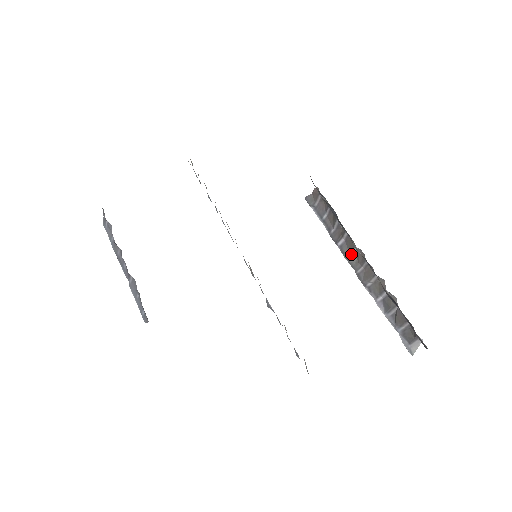
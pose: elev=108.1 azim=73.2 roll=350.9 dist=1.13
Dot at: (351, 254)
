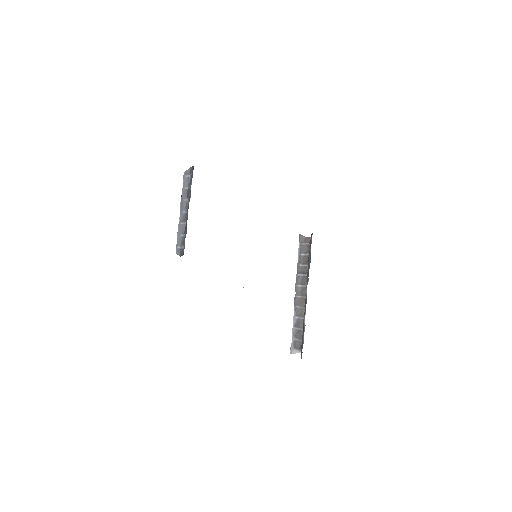
Dot at: (300, 285)
